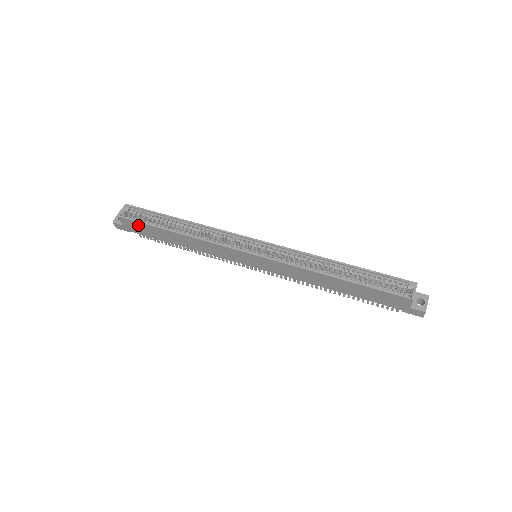
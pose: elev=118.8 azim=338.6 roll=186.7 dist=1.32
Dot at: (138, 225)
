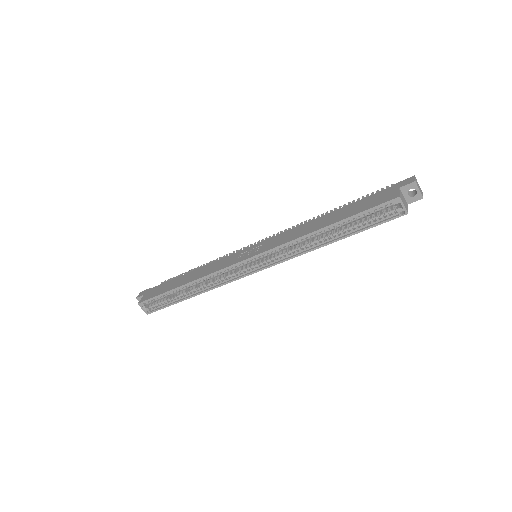
Dot at: occluded
